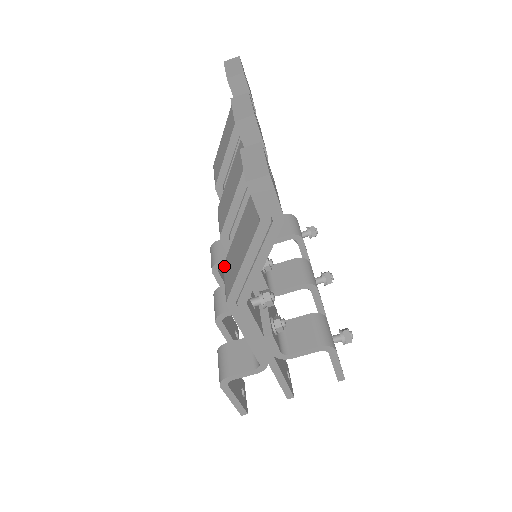
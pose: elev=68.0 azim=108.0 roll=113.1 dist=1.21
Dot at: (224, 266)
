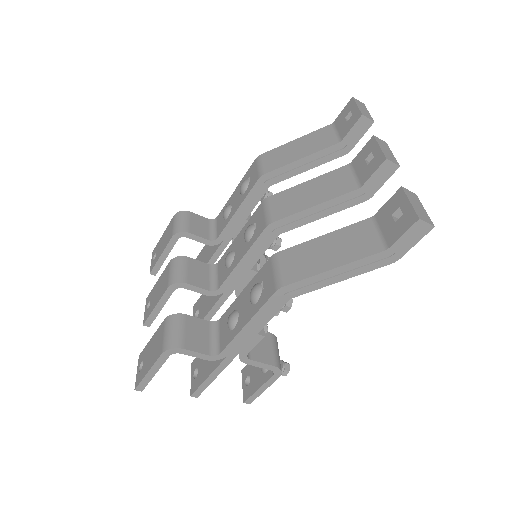
Dot at: (281, 254)
